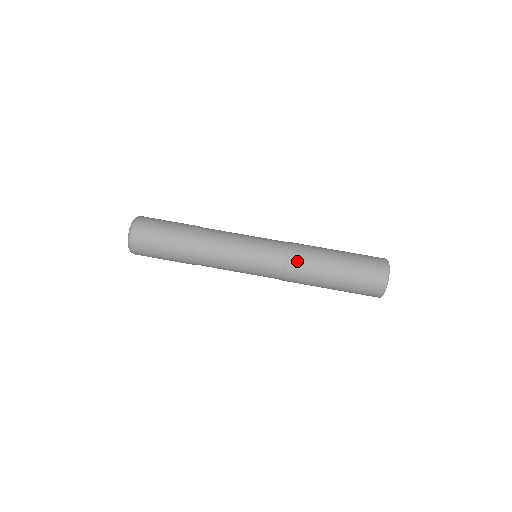
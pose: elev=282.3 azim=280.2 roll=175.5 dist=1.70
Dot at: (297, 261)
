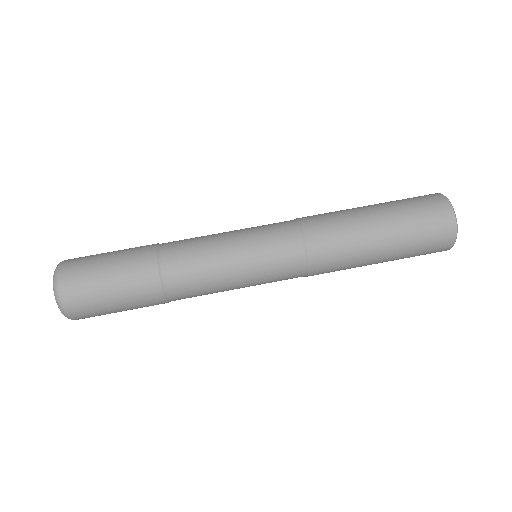
Dot at: (316, 225)
